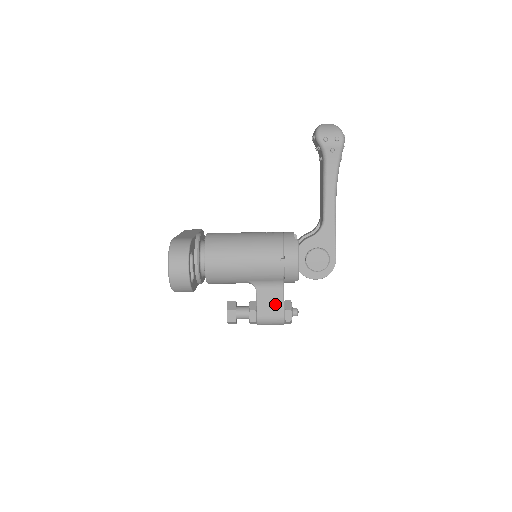
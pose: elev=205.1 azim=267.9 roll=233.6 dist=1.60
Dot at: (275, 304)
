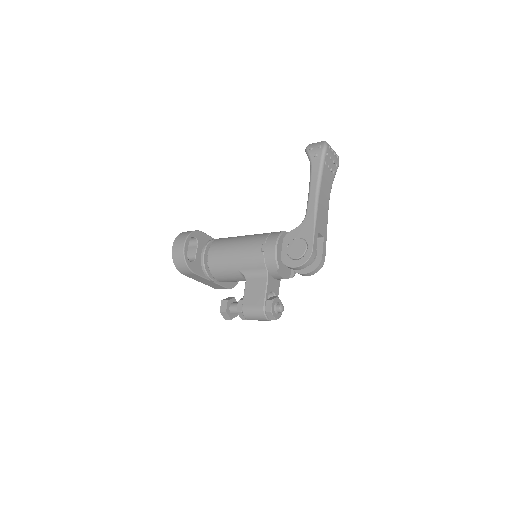
Dot at: (258, 293)
